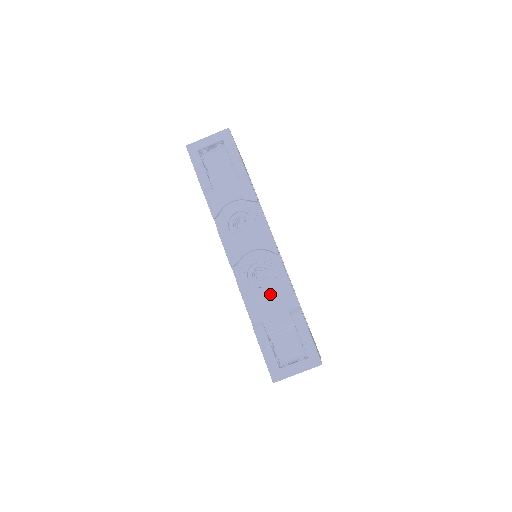
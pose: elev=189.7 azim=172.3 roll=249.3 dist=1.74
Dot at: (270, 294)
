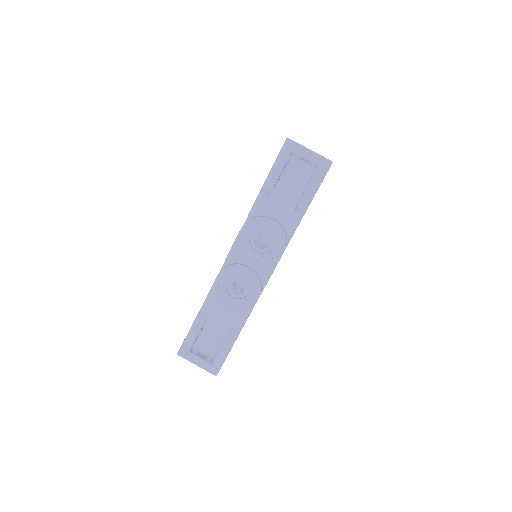
Dot at: (231, 306)
